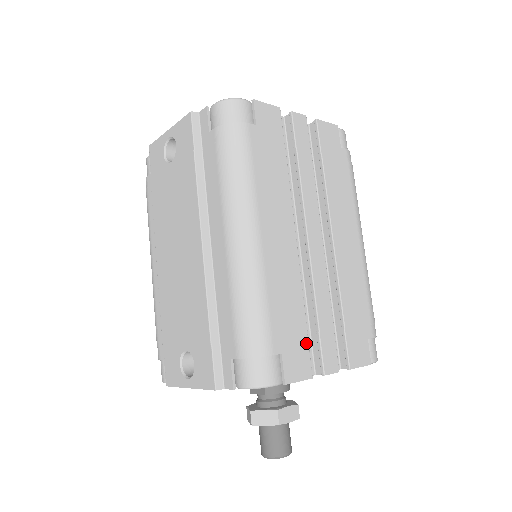
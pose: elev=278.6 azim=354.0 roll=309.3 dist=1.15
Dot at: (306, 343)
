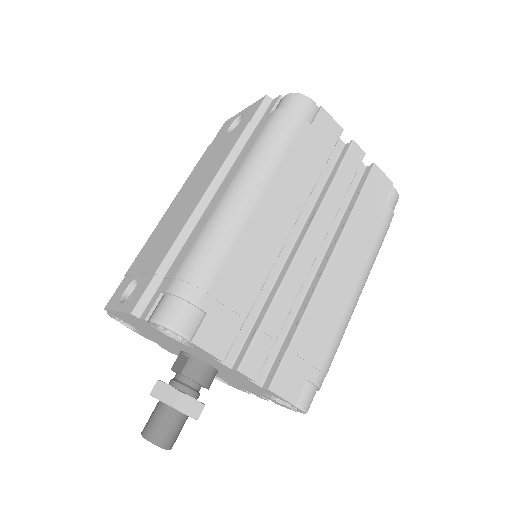
Dot at: (238, 326)
